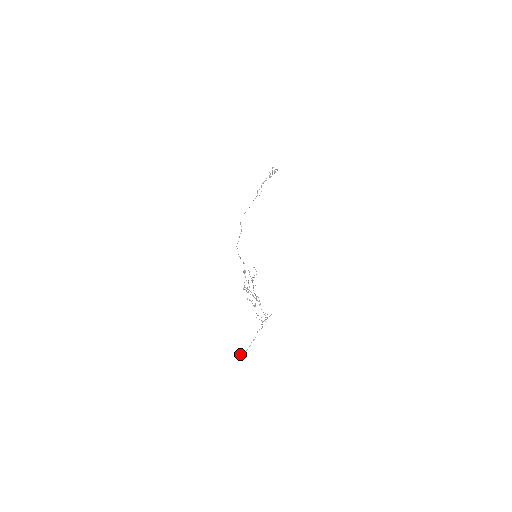
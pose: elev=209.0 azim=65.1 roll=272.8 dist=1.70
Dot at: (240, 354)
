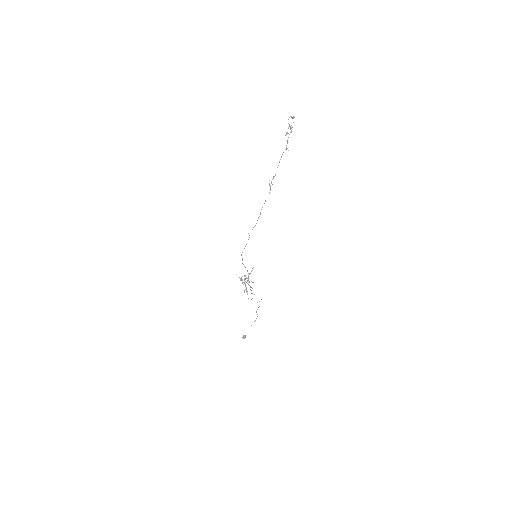
Dot at: occluded
